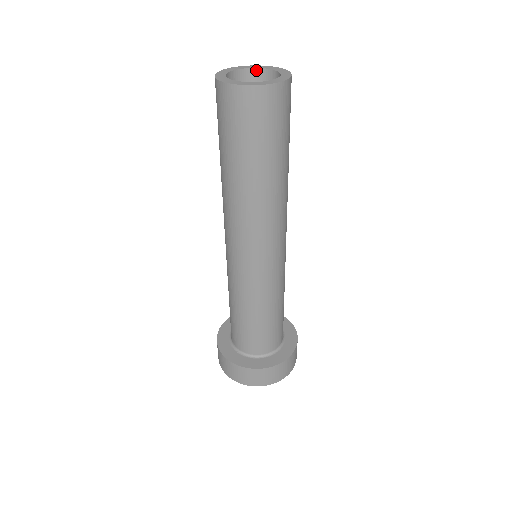
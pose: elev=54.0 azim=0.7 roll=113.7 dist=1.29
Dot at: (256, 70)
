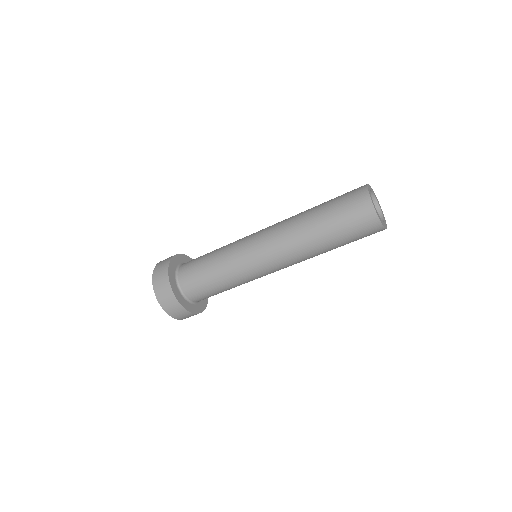
Dot at: (371, 192)
